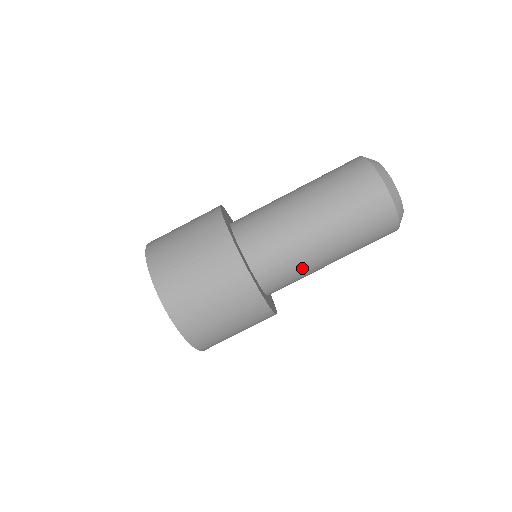
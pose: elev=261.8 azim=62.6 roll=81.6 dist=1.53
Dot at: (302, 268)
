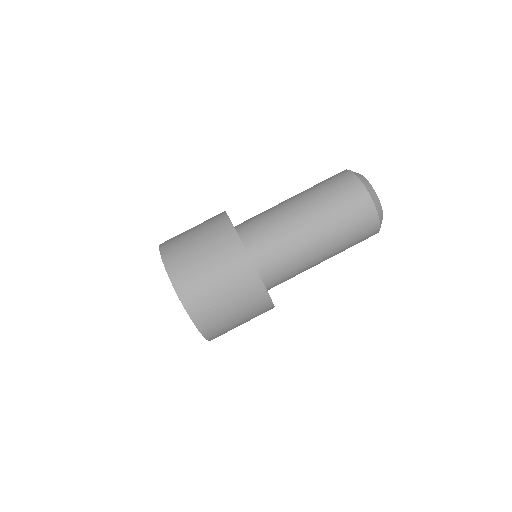
Dot at: (299, 268)
